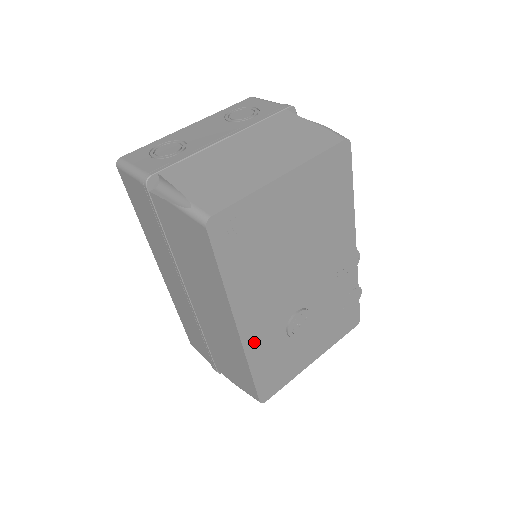
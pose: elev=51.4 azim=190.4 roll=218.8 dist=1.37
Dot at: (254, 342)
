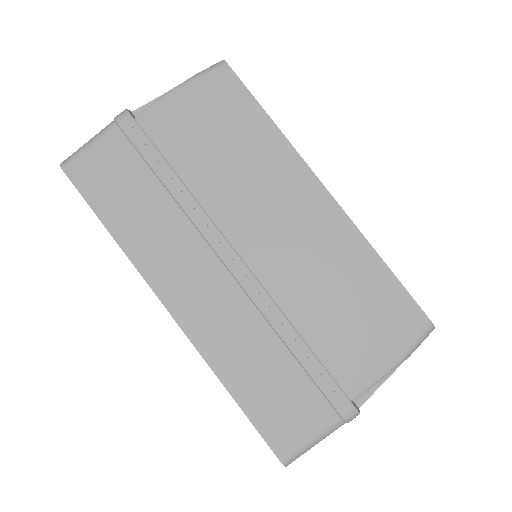
Dot at: occluded
